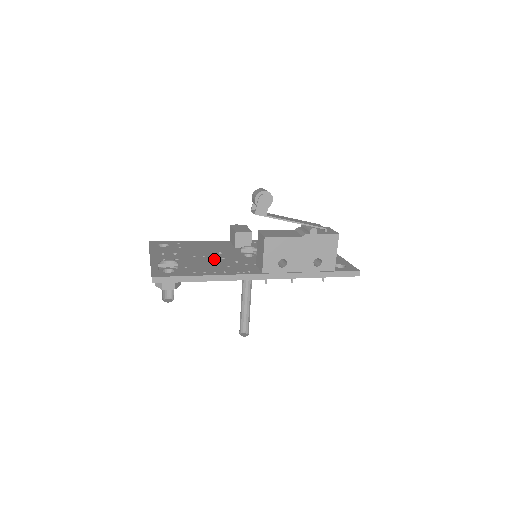
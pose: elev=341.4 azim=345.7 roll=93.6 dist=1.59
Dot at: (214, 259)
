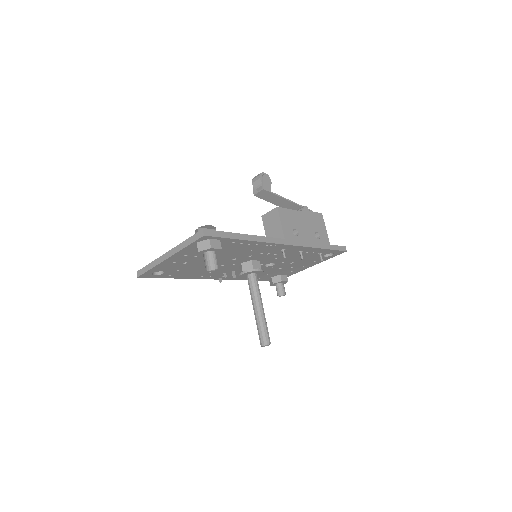
Dot at: occluded
